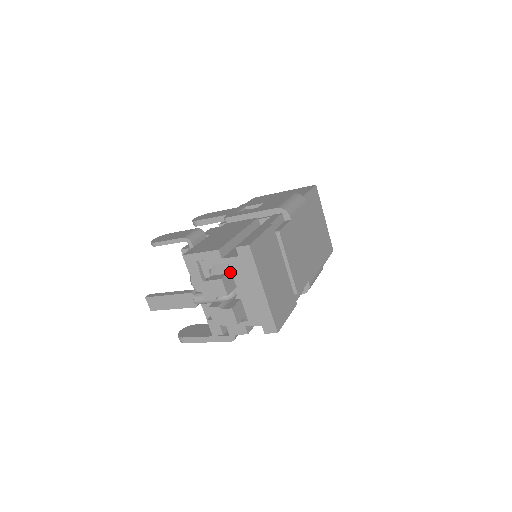
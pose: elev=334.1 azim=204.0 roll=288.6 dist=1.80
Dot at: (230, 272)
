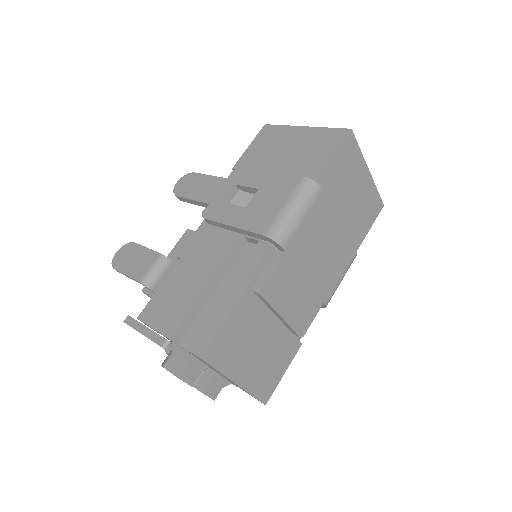
Dot at: (192, 358)
